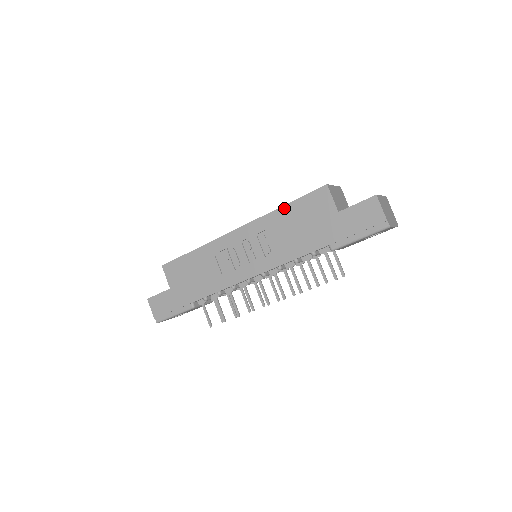
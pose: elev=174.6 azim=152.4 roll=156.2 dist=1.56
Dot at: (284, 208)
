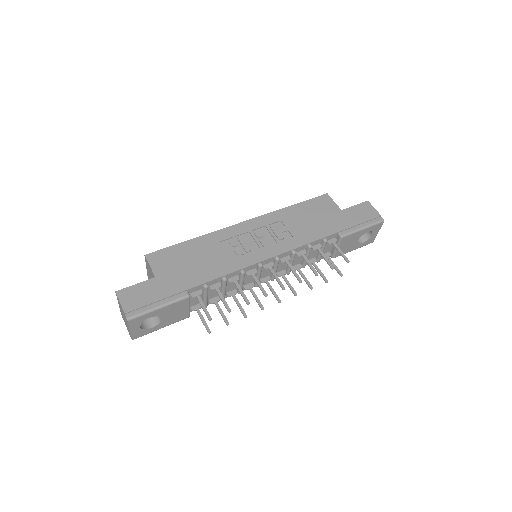
Dot at: (292, 207)
